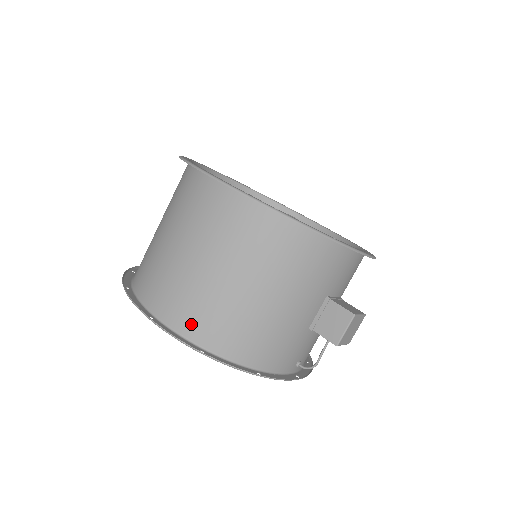
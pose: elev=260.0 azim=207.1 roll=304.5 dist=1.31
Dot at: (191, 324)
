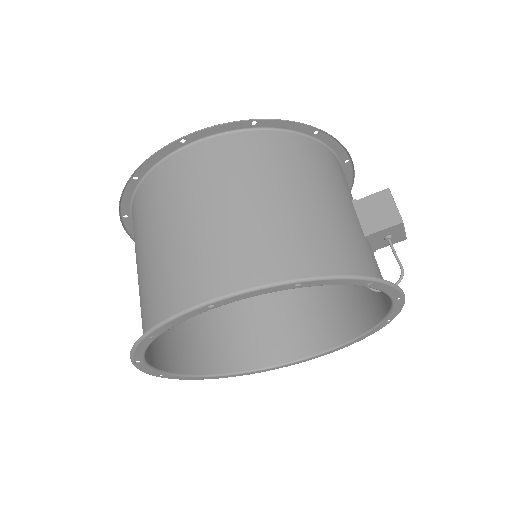
Dot at: (261, 273)
